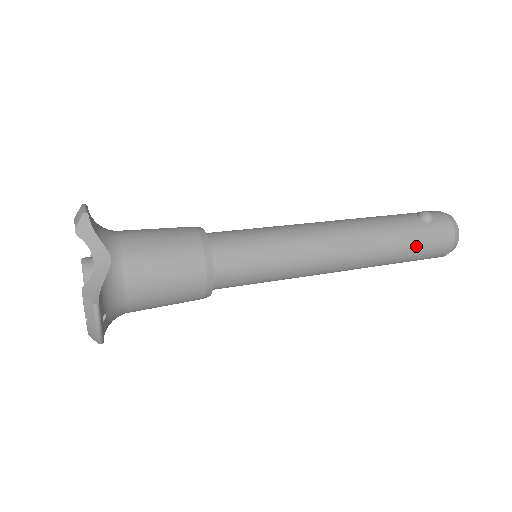
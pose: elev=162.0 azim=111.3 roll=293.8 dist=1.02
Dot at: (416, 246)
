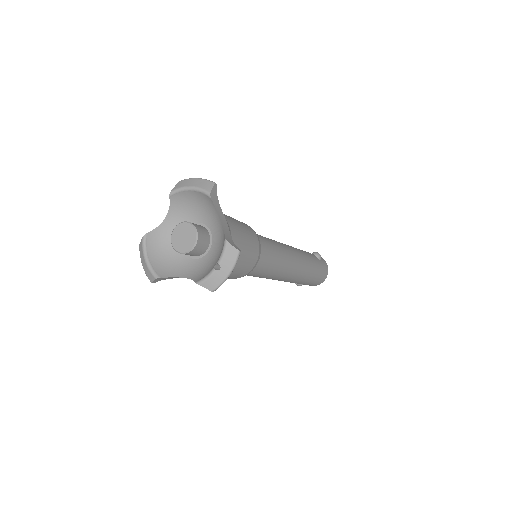
Dot at: (318, 272)
